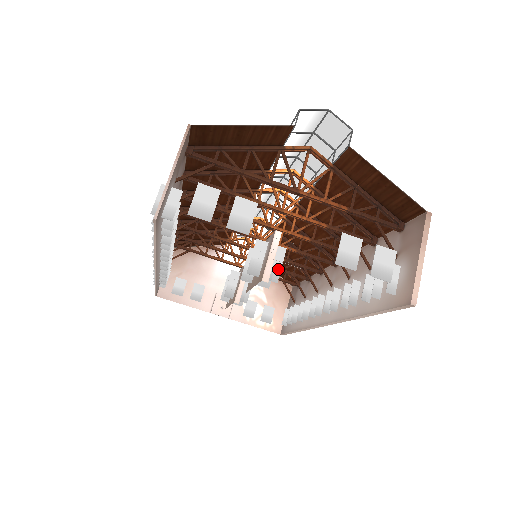
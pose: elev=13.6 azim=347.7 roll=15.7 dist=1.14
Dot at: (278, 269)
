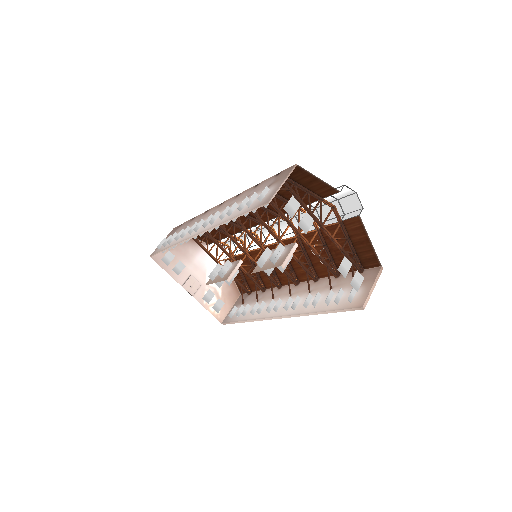
Dot at: occluded
